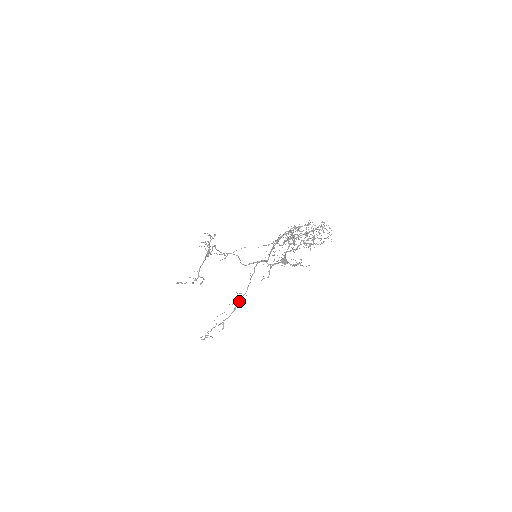
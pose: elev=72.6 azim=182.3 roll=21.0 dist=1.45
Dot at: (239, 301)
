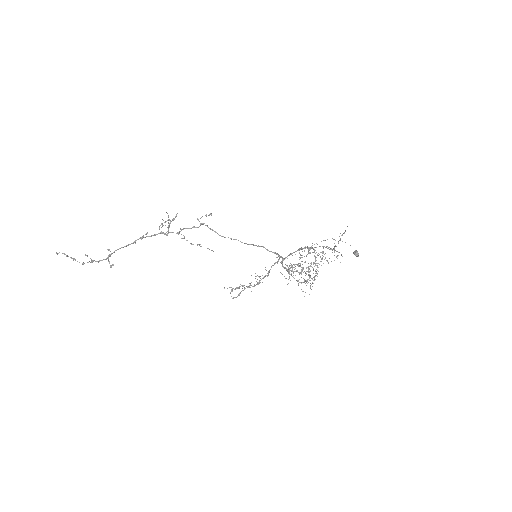
Dot at: (263, 278)
